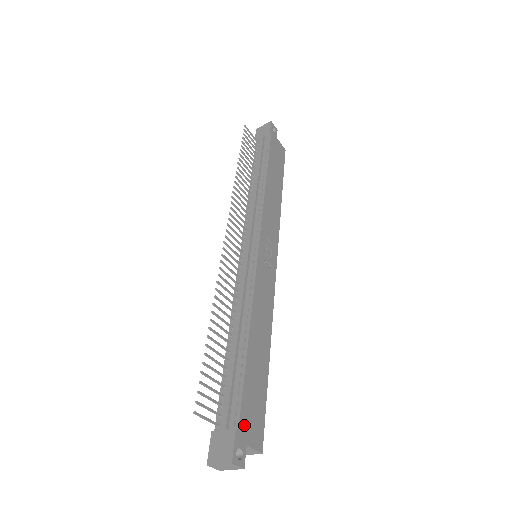
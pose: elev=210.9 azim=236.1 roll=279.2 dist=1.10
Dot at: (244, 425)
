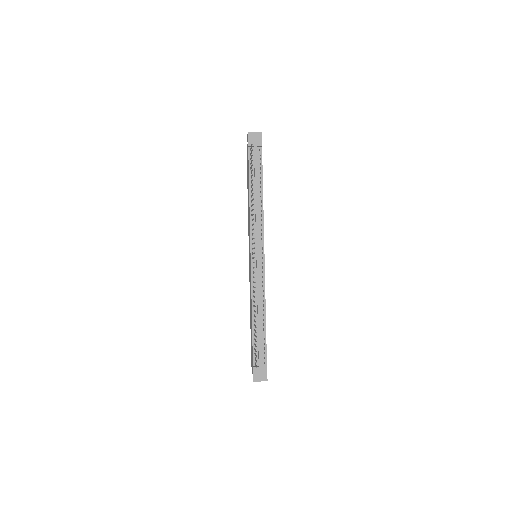
Dot at: (266, 362)
